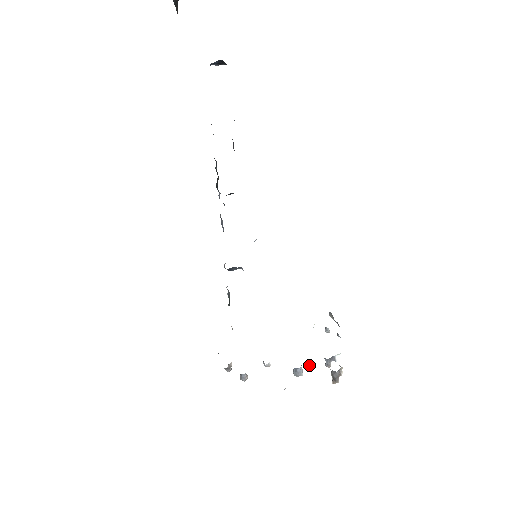
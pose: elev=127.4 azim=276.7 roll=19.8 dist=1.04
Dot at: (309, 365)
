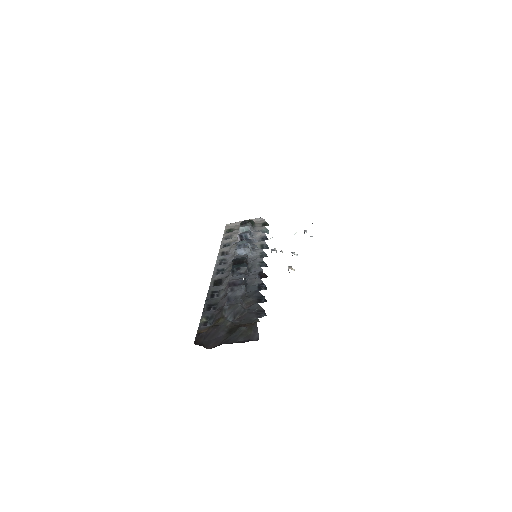
Dot at: occluded
